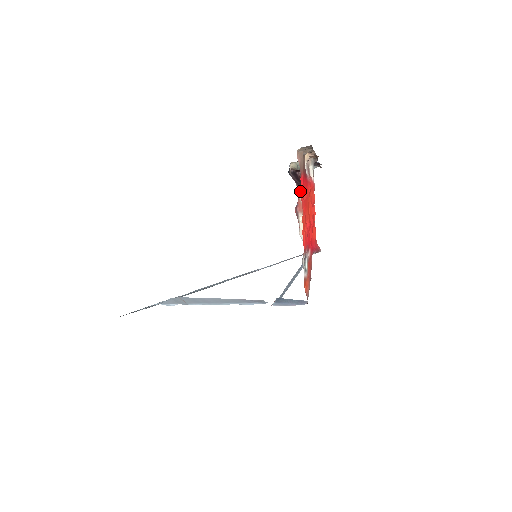
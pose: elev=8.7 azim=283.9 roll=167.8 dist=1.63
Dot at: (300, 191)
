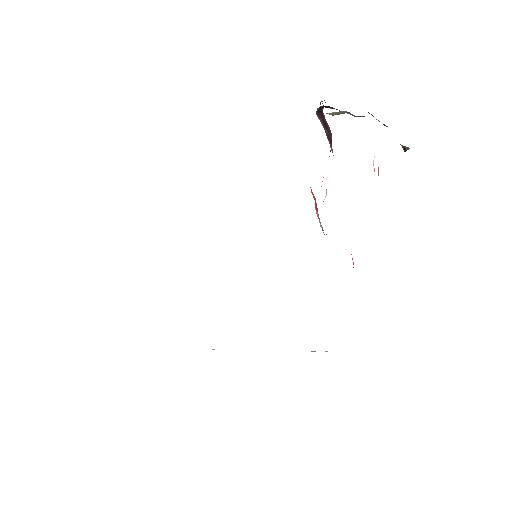
Dot at: occluded
